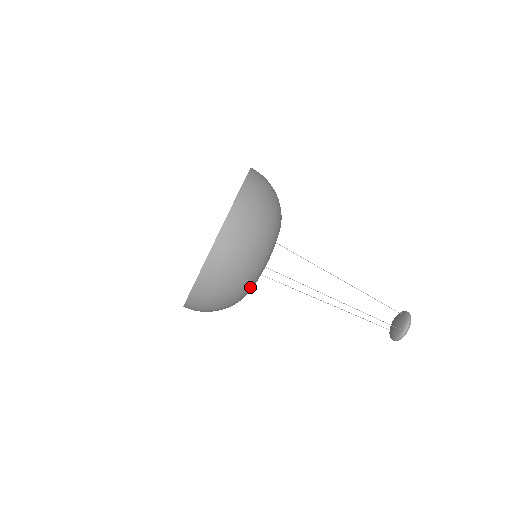
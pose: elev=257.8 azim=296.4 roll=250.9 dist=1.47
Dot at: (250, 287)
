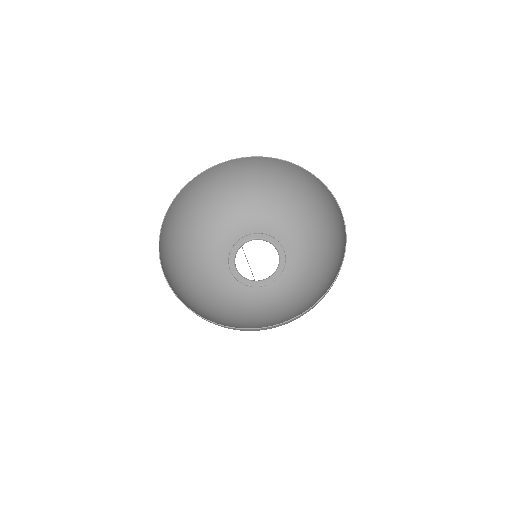
Dot at: (223, 297)
